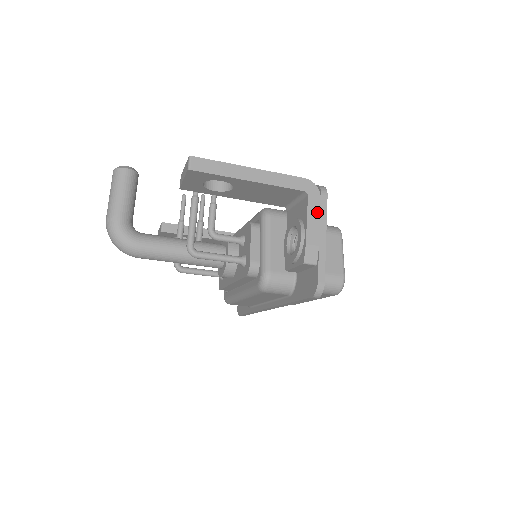
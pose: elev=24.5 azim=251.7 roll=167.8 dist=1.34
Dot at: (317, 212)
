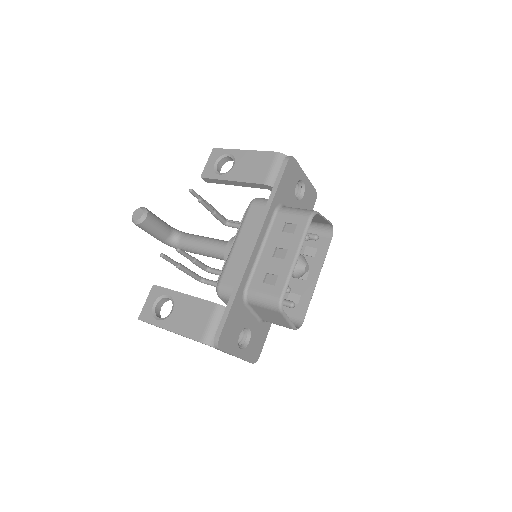
Dot at: occluded
